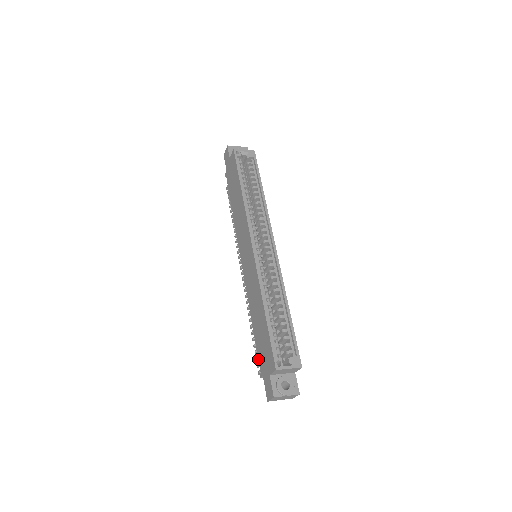
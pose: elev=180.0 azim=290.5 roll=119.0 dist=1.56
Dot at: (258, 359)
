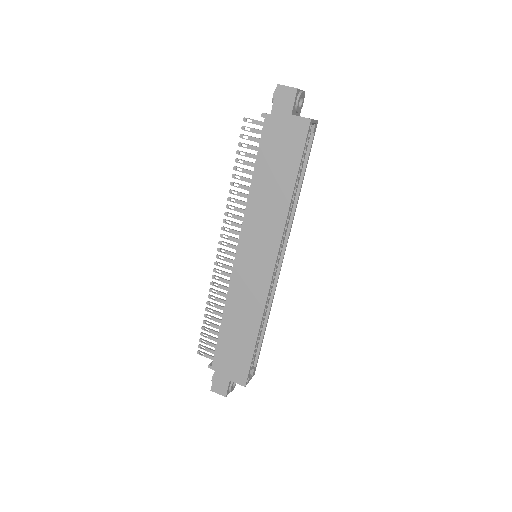
Dot at: (214, 354)
